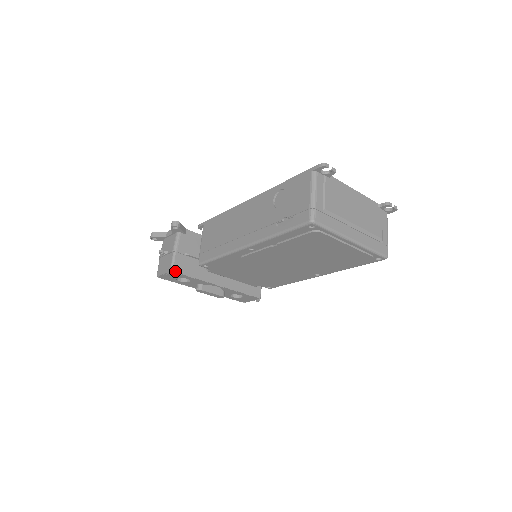
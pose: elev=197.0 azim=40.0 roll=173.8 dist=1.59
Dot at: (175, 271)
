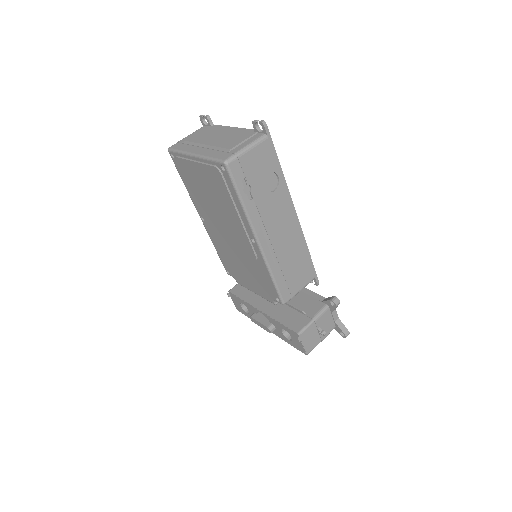
Dot at: (231, 291)
